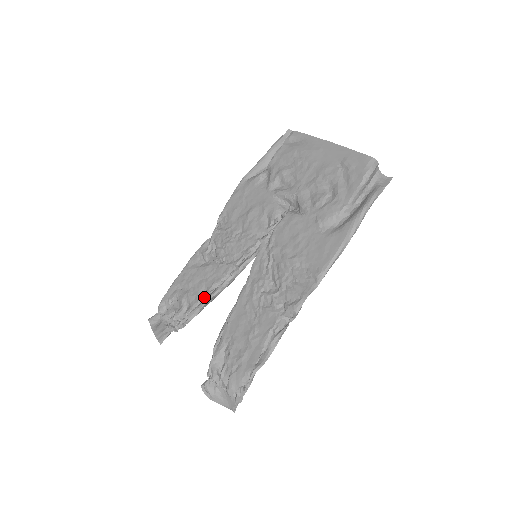
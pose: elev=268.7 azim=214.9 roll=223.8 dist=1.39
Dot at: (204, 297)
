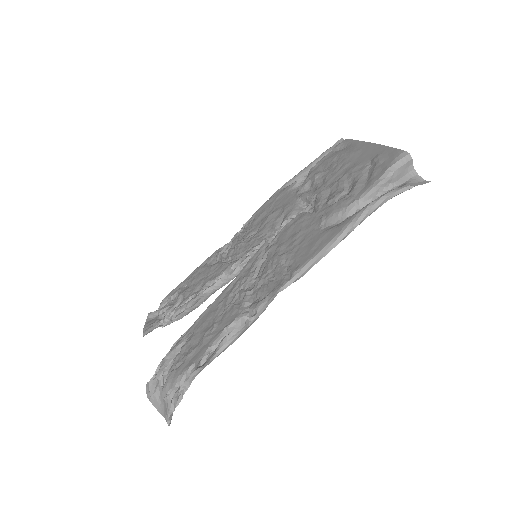
Dot at: (196, 294)
